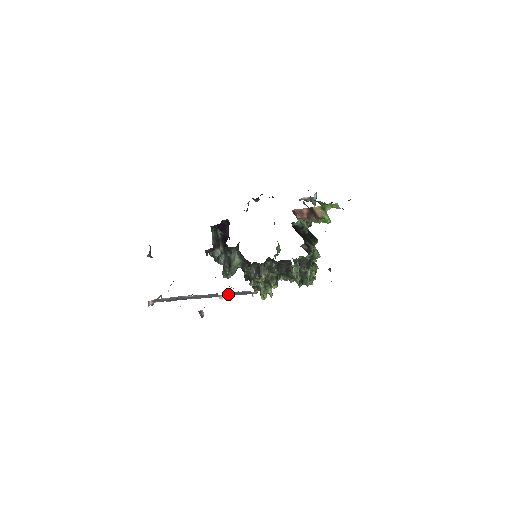
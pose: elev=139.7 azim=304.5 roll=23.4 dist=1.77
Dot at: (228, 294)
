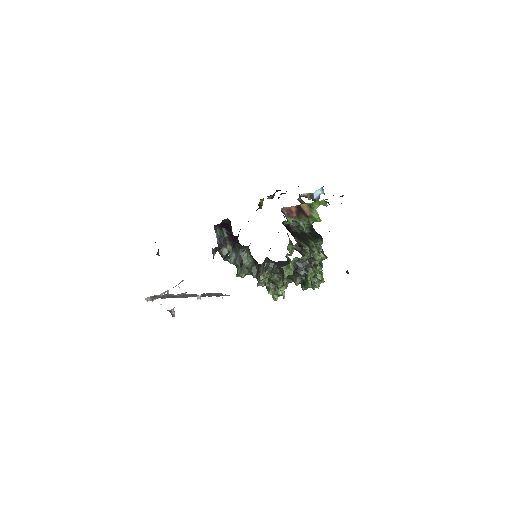
Dot at: (205, 295)
